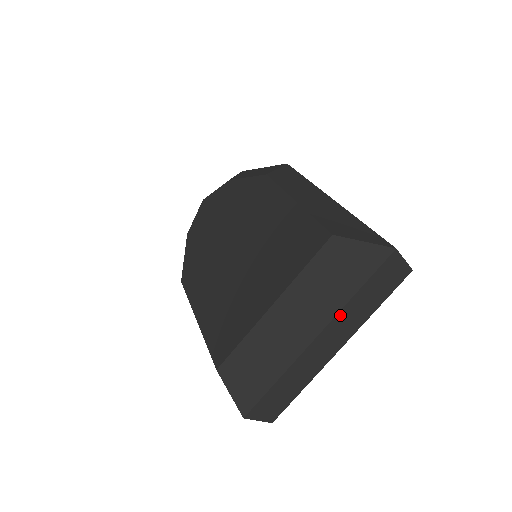
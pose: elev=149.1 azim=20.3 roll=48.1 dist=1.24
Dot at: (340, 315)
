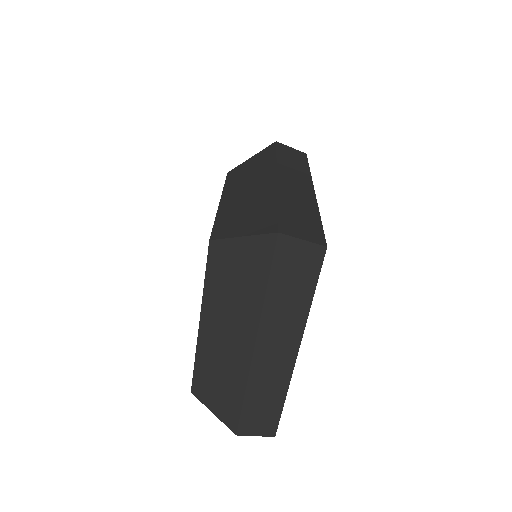
Dot at: (265, 321)
